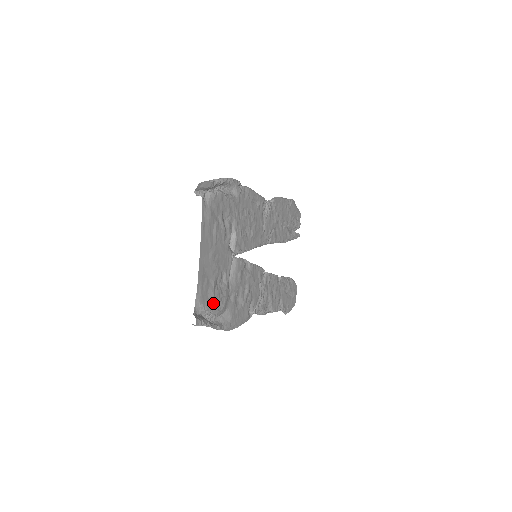
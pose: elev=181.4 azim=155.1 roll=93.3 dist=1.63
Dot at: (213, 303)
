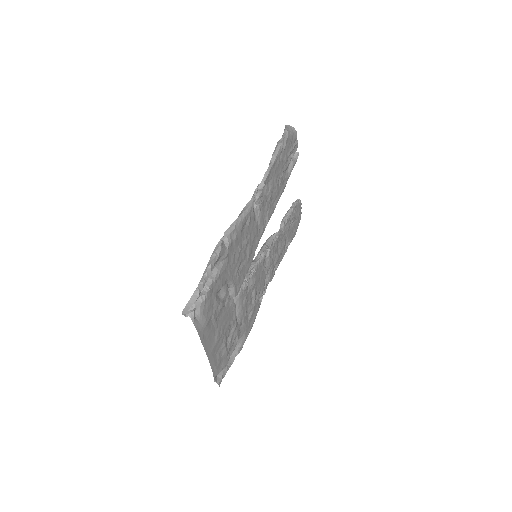
Dot at: (228, 354)
